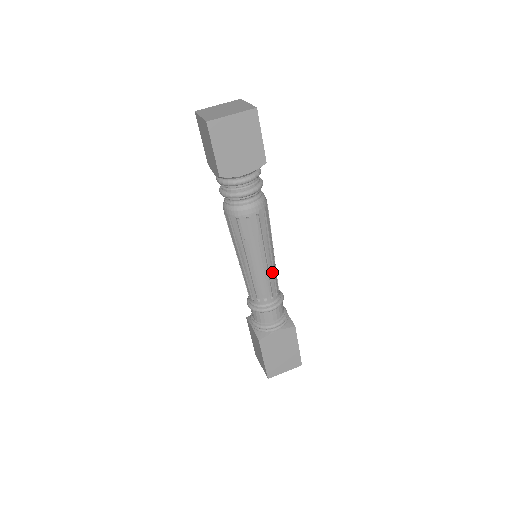
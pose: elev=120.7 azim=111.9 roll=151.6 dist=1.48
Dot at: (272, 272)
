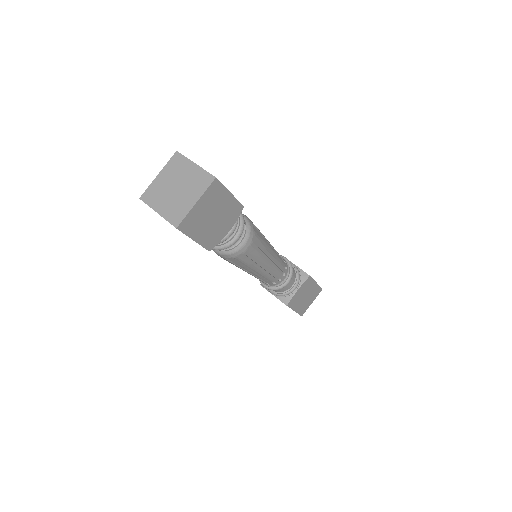
Dot at: (278, 261)
